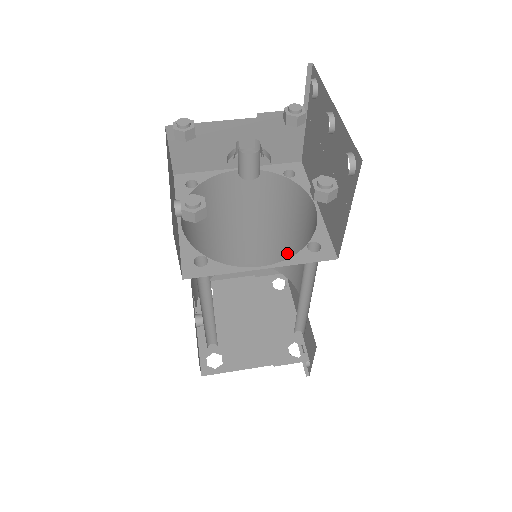
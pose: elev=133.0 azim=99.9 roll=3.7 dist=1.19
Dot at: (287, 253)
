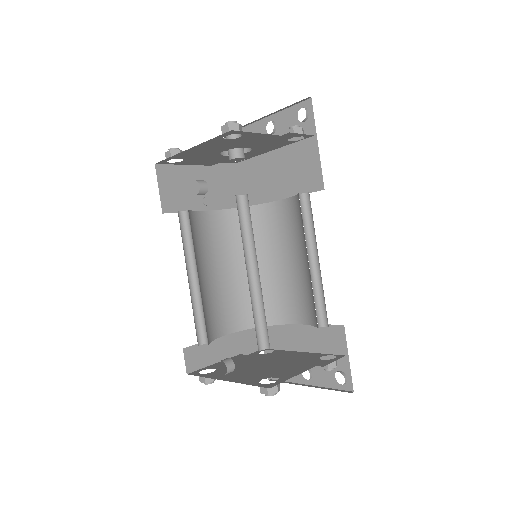
Dot at: (266, 291)
